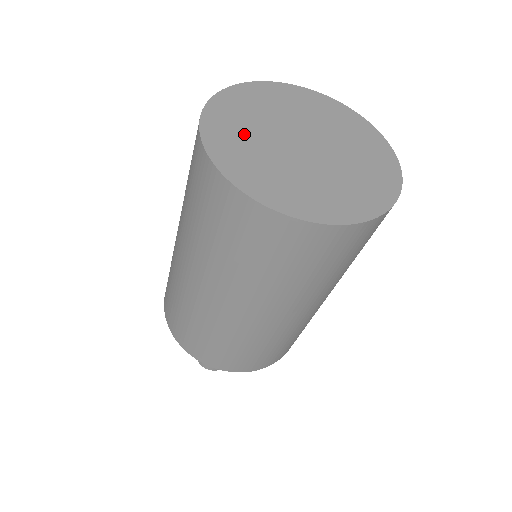
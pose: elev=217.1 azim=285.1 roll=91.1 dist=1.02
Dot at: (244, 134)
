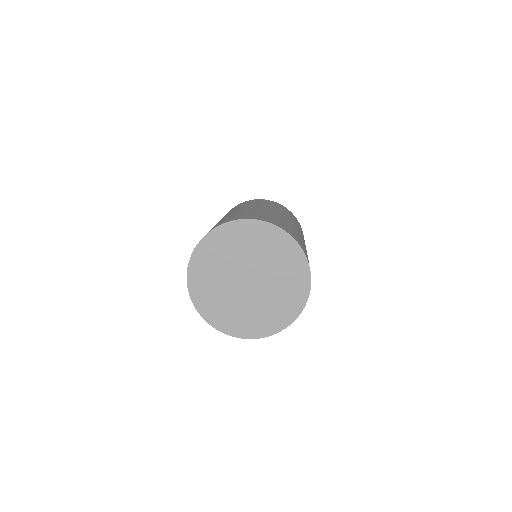
Dot at: (212, 283)
